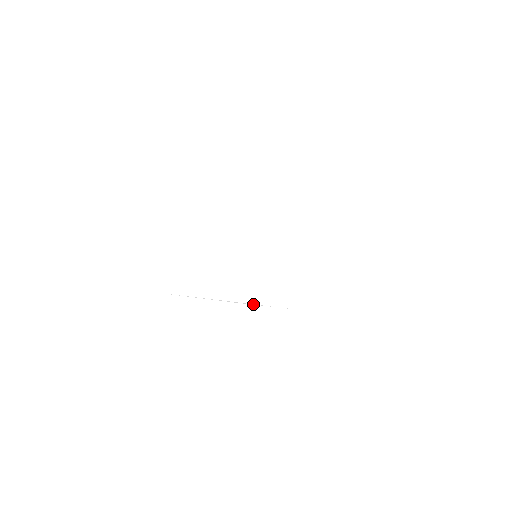
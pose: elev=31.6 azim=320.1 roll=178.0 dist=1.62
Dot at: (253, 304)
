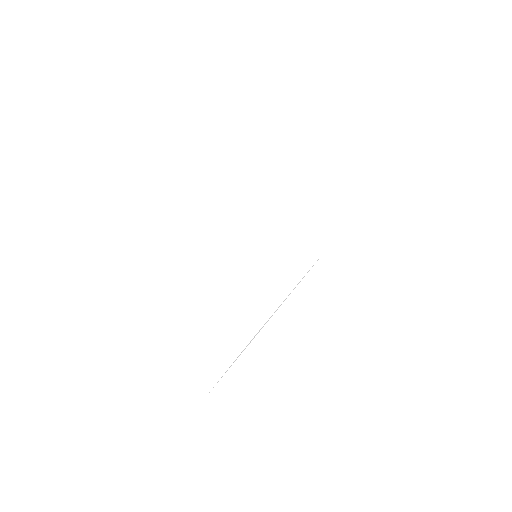
Dot at: occluded
